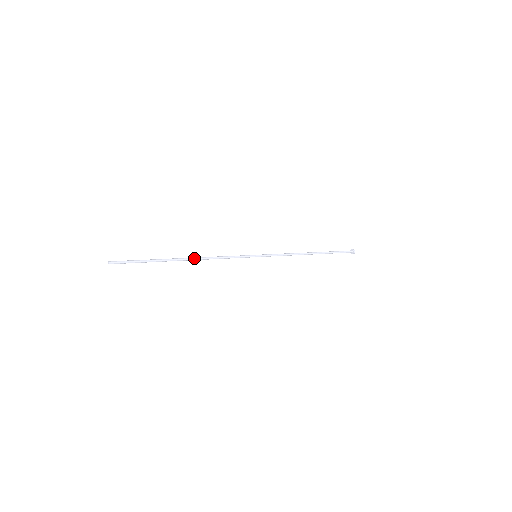
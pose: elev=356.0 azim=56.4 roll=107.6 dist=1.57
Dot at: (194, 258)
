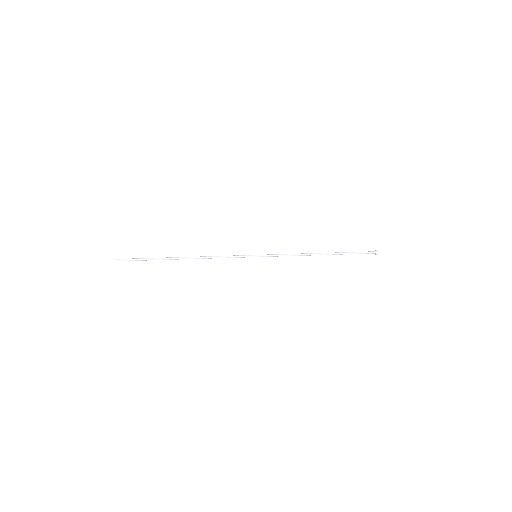
Dot at: (191, 258)
